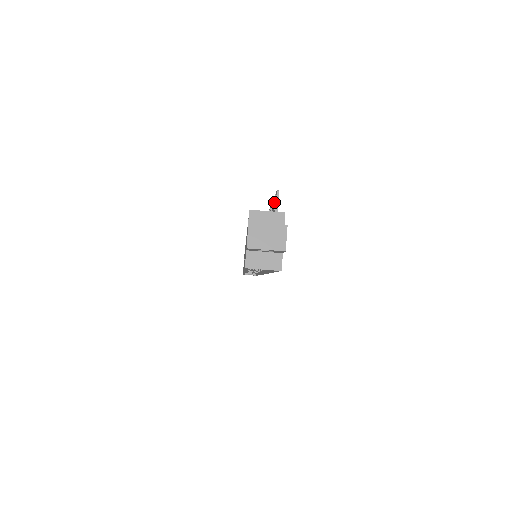
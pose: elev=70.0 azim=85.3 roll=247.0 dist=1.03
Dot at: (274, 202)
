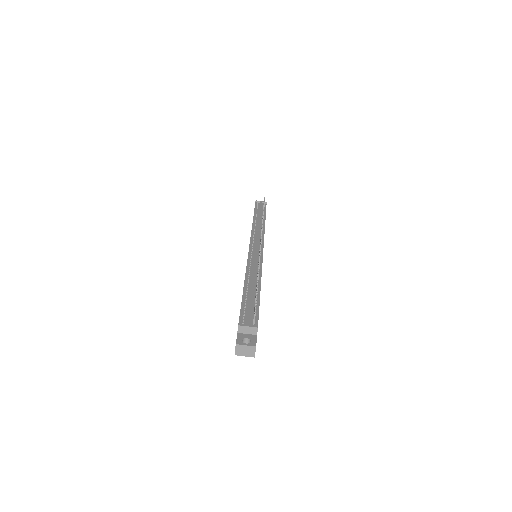
Dot at: occluded
